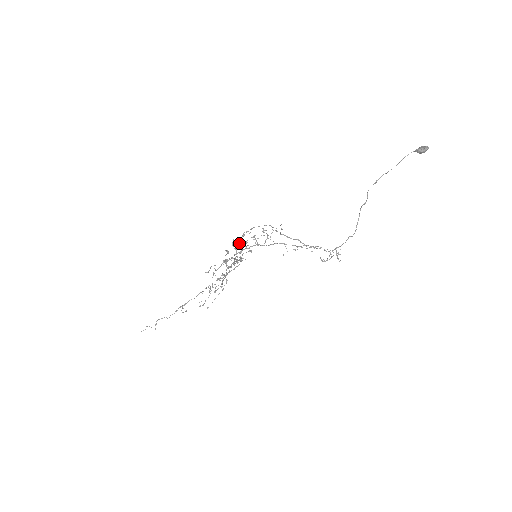
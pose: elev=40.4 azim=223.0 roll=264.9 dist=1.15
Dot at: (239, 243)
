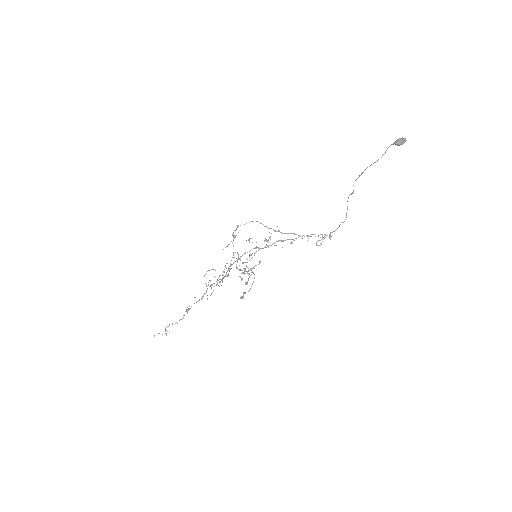
Dot at: (233, 246)
